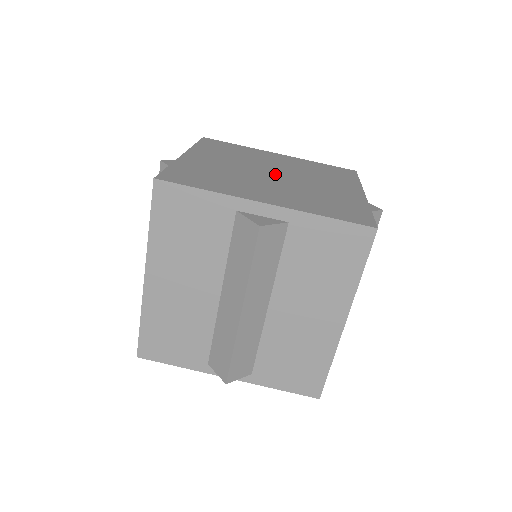
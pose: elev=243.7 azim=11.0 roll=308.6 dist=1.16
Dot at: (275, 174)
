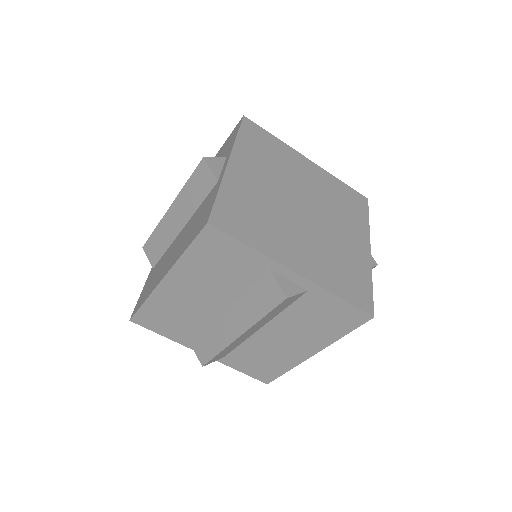
Dot at: (305, 209)
